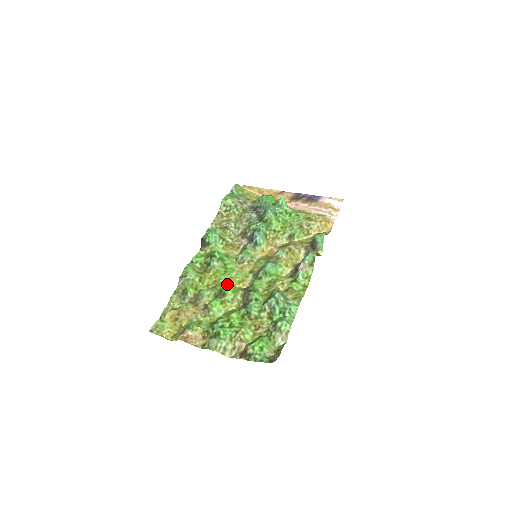
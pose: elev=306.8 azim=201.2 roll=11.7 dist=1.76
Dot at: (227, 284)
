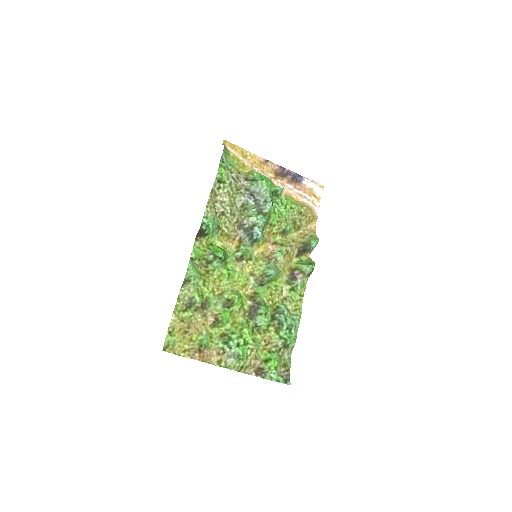
Dot at: (234, 292)
